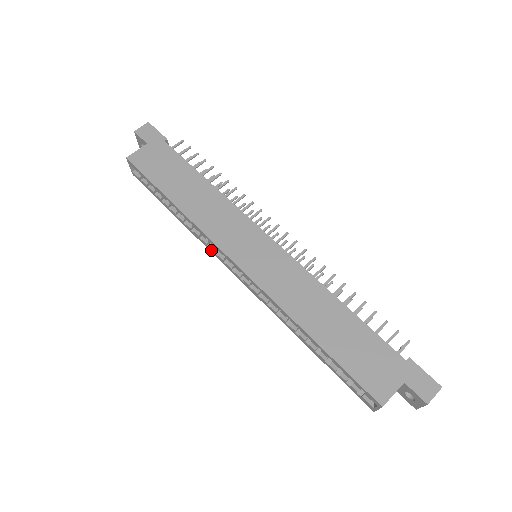
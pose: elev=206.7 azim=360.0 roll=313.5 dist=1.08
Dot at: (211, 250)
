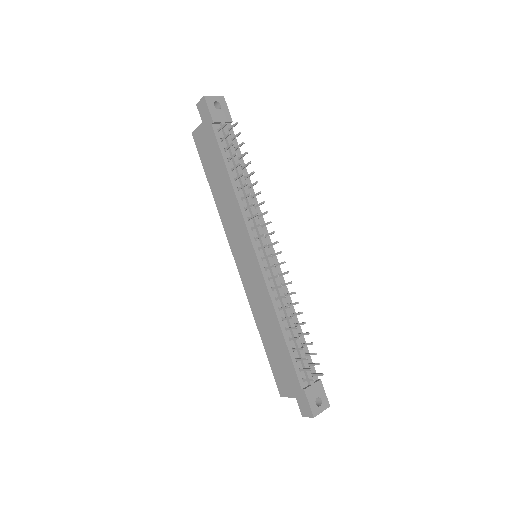
Dot at: occluded
